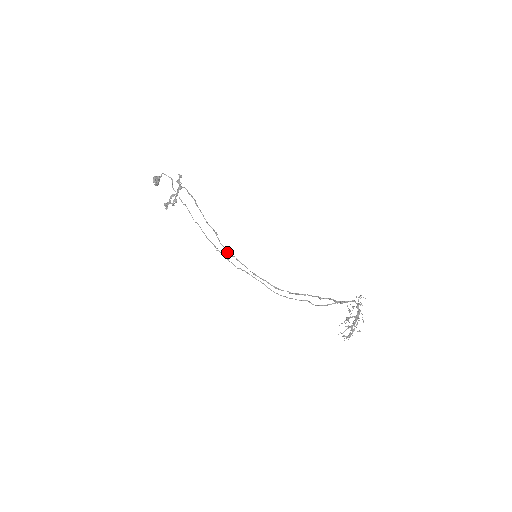
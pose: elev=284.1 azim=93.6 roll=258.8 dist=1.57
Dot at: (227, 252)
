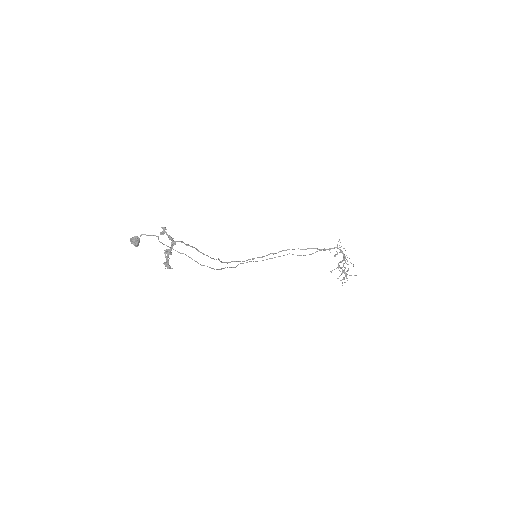
Dot at: occluded
